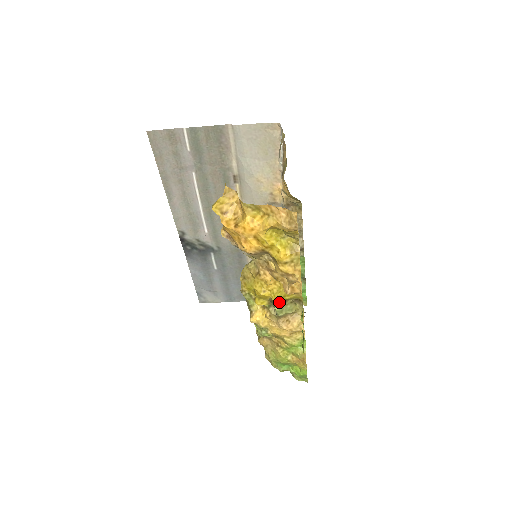
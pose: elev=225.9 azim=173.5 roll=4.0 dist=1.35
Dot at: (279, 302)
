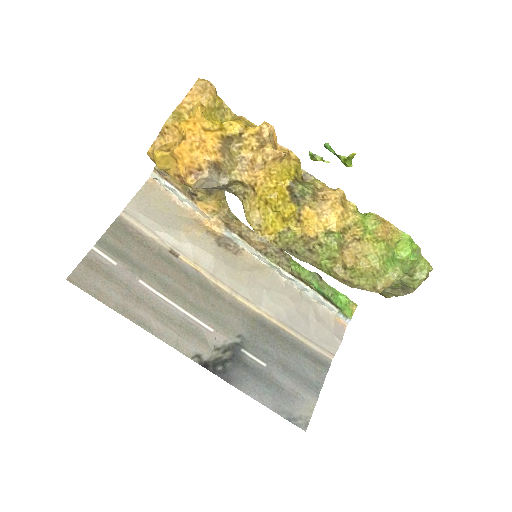
Dot at: (294, 181)
